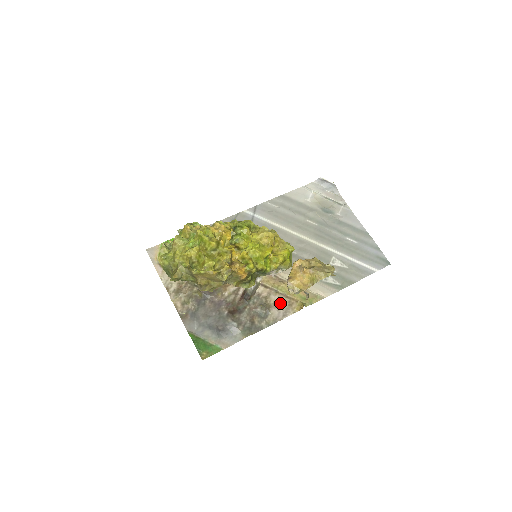
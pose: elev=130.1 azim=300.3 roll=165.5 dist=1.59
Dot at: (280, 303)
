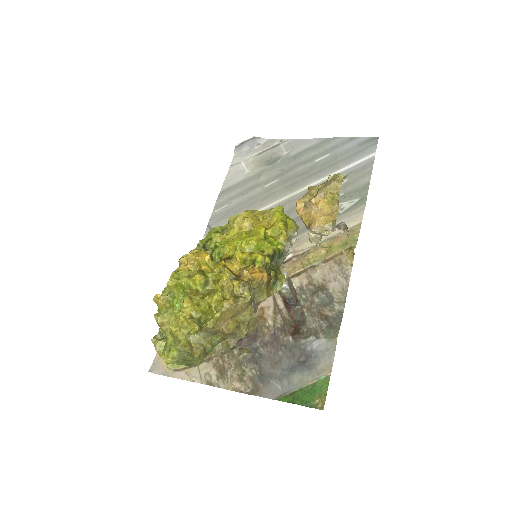
Dot at: (329, 272)
